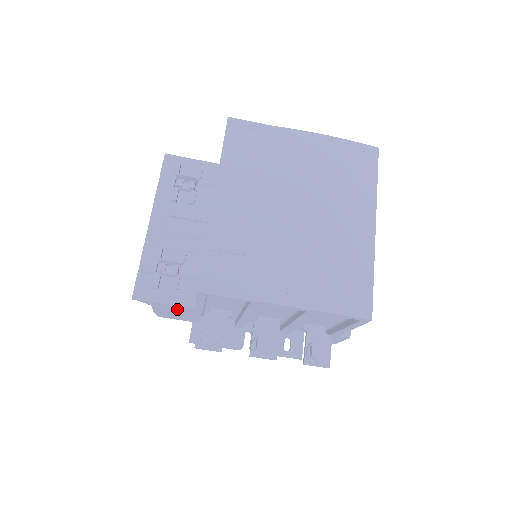
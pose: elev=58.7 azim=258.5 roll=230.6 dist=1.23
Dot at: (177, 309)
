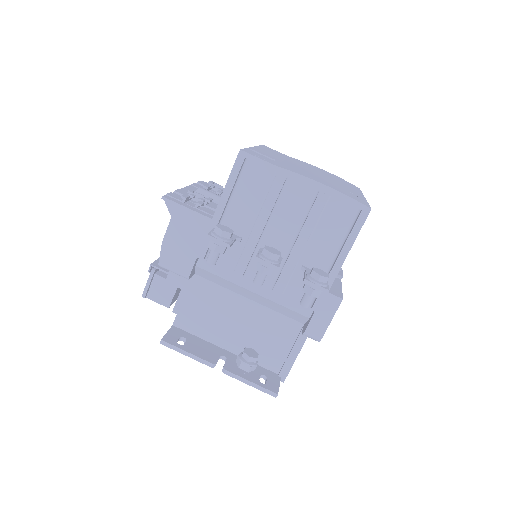
Dot at: (193, 226)
